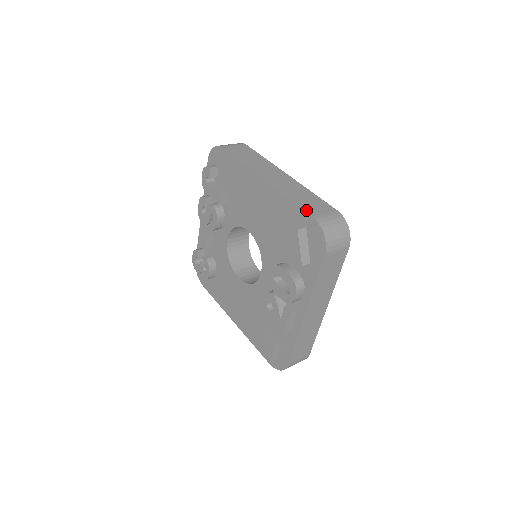
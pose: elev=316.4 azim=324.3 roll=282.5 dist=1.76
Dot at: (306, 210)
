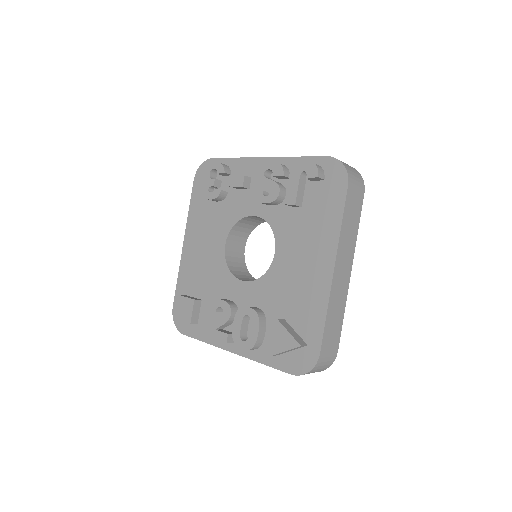
Dot at: (323, 341)
